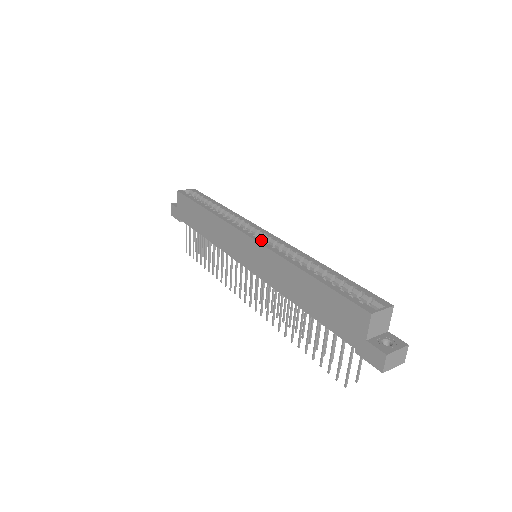
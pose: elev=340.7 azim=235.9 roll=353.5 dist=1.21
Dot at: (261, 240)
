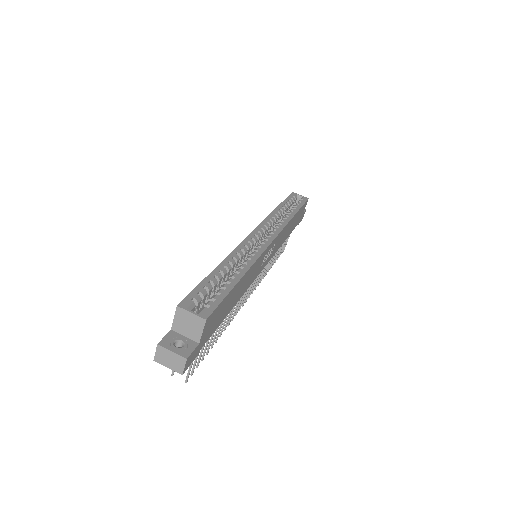
Dot at: (254, 240)
